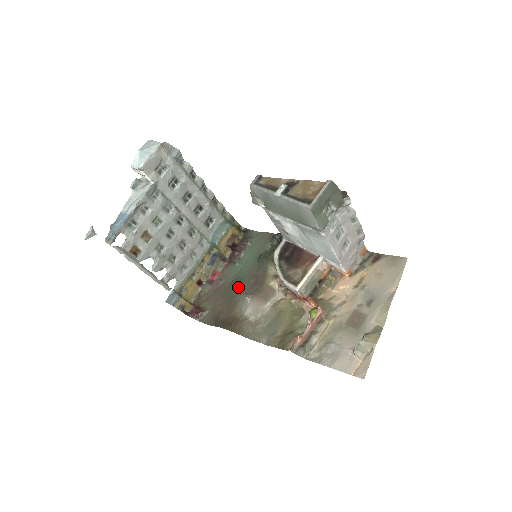
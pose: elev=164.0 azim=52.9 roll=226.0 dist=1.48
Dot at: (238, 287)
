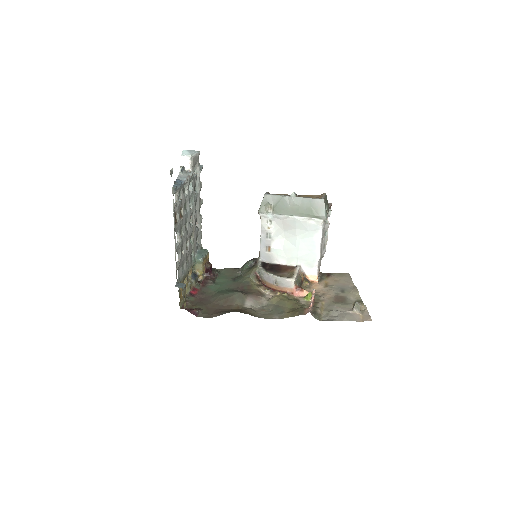
Dot at: (229, 292)
